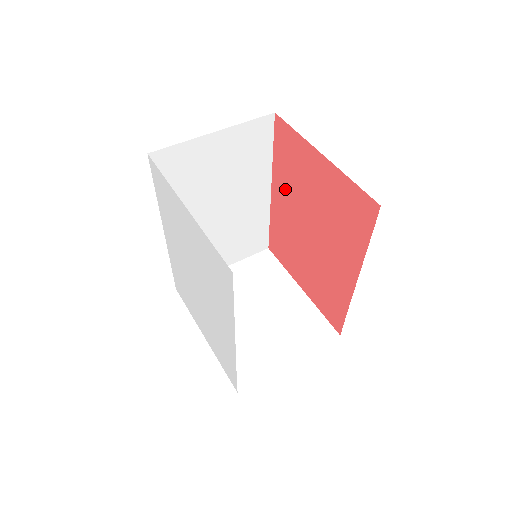
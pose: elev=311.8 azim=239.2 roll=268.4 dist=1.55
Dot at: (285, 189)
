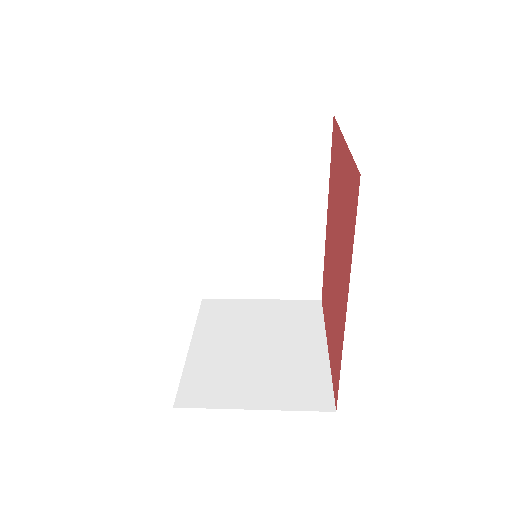
Dot at: (331, 208)
